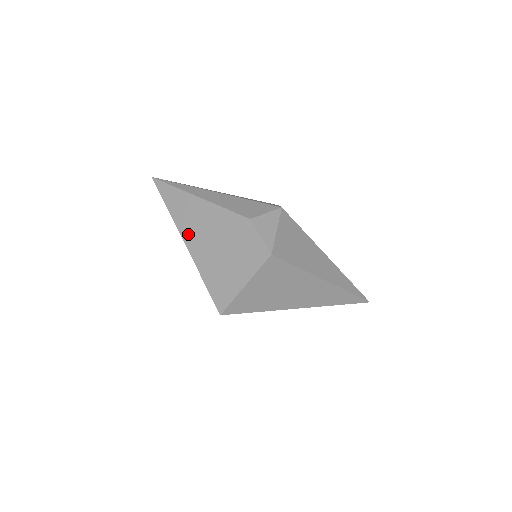
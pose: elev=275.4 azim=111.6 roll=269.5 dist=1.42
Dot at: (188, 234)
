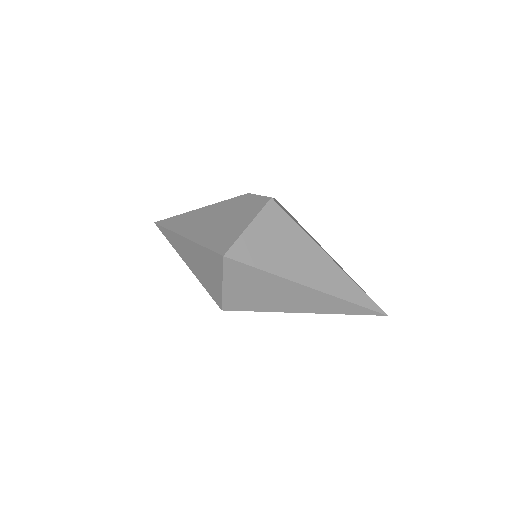
Dot at: (188, 230)
